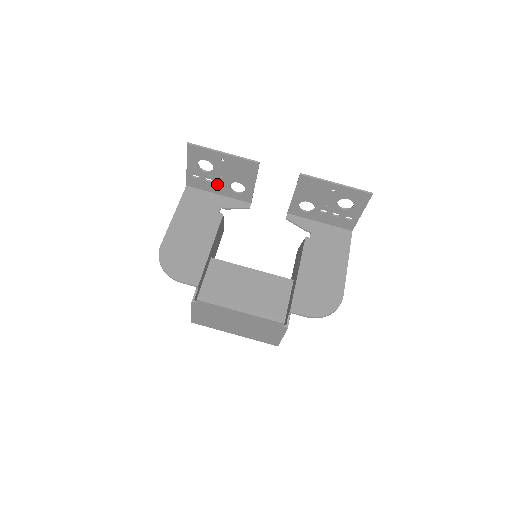
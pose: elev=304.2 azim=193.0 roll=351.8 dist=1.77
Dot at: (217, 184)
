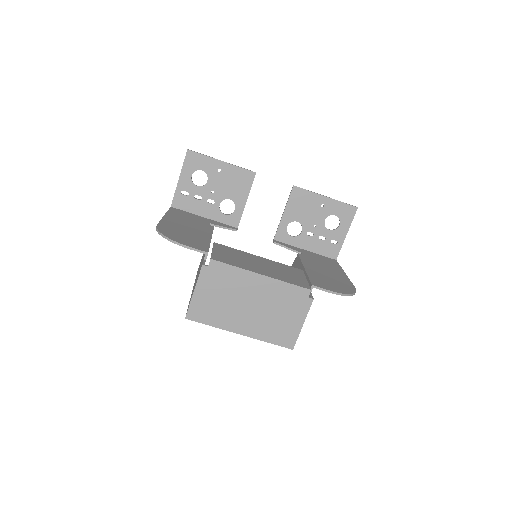
Dot at: (206, 203)
